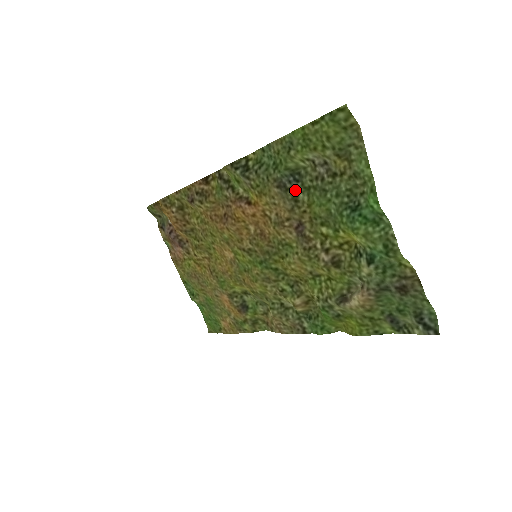
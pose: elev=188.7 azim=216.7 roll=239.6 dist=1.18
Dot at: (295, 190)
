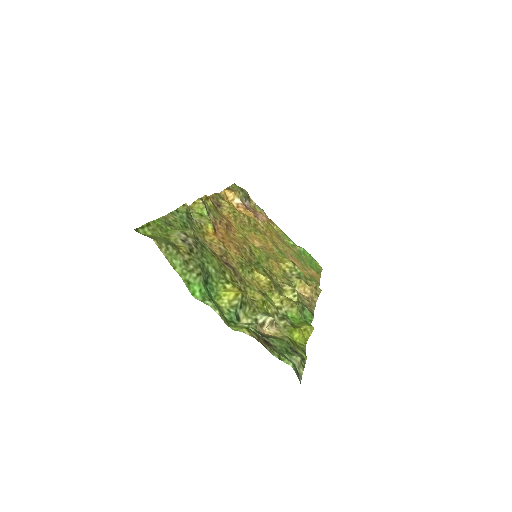
Dot at: occluded
